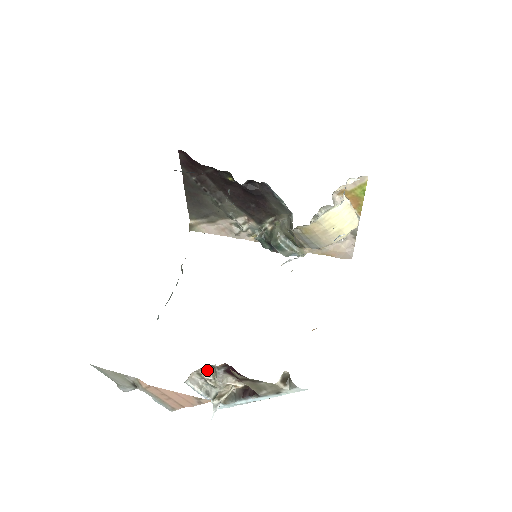
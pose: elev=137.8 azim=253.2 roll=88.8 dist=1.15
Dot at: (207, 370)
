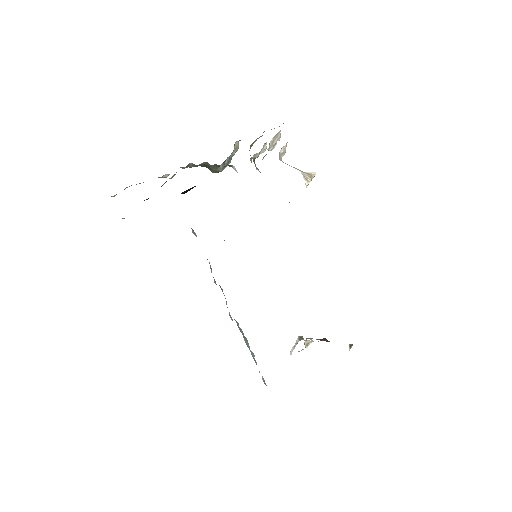
Dot at: occluded
